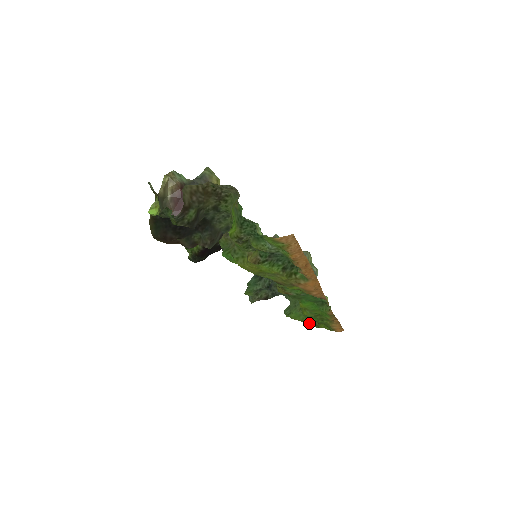
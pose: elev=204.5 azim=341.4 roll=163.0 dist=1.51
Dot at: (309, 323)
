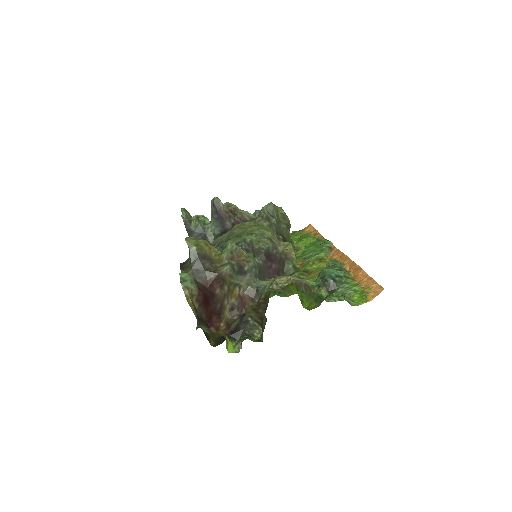
Dot at: occluded
